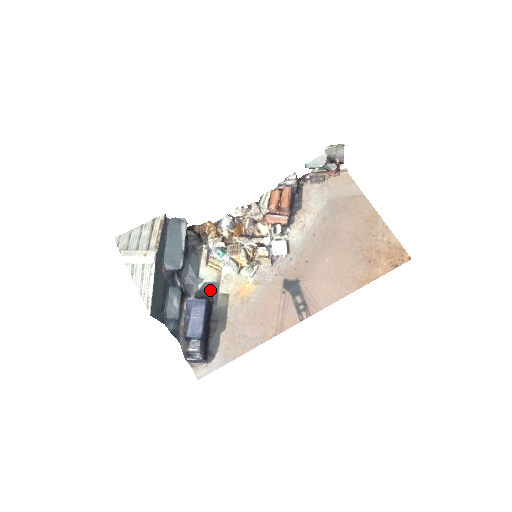
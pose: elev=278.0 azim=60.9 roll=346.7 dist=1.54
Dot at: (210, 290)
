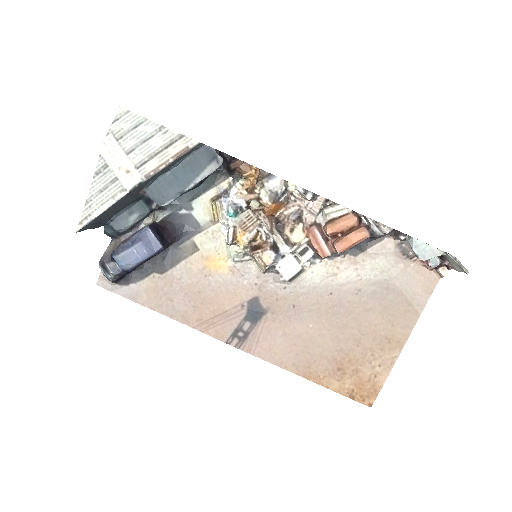
Dot at: (188, 226)
